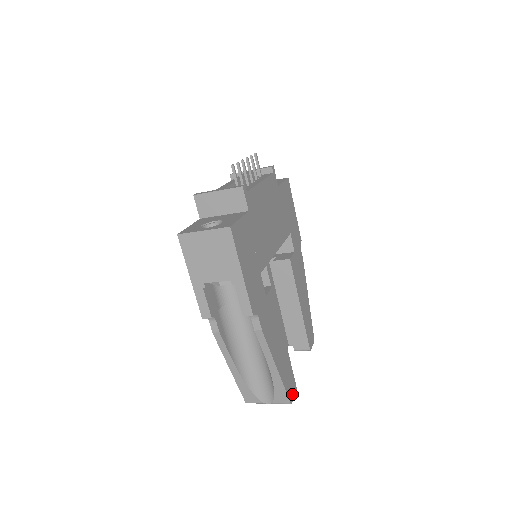
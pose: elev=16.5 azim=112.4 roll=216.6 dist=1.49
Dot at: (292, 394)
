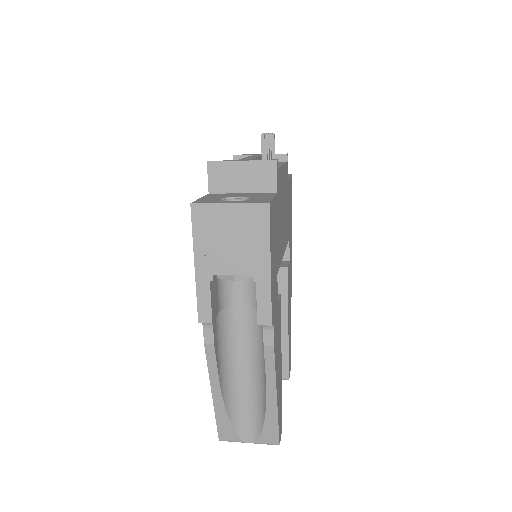
Dot at: (280, 433)
